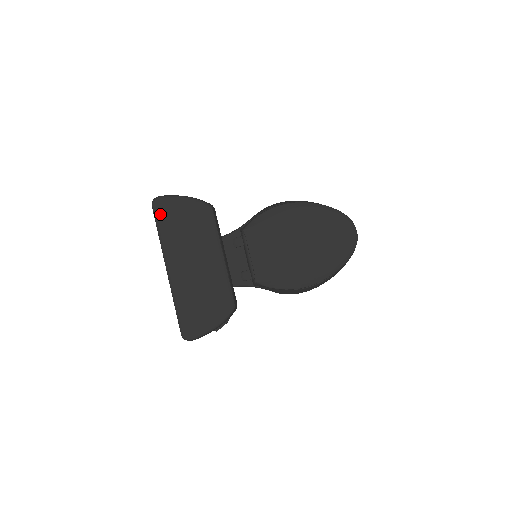
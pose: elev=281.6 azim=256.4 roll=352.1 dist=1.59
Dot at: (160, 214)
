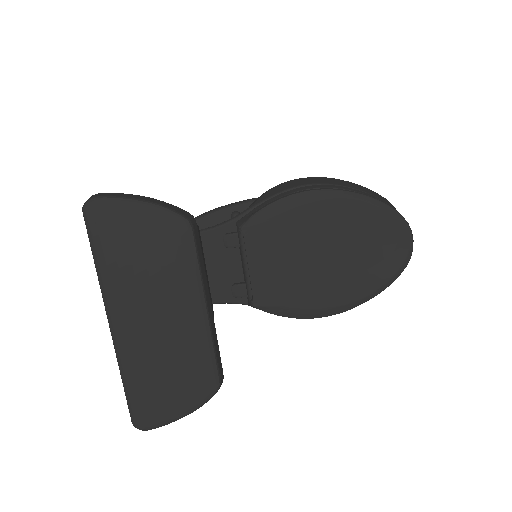
Dot at: (97, 230)
